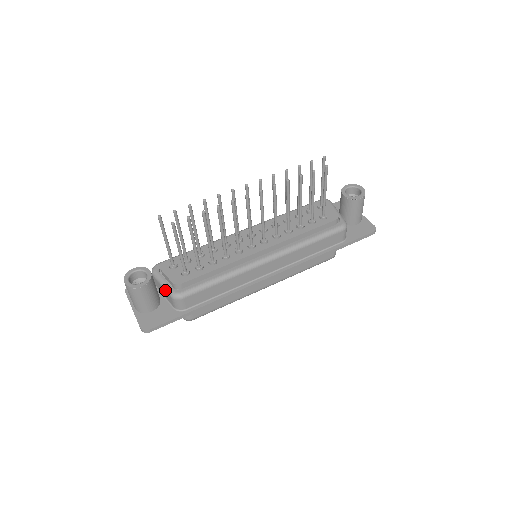
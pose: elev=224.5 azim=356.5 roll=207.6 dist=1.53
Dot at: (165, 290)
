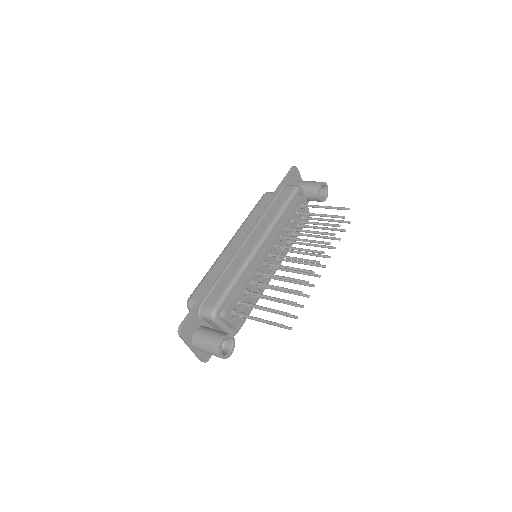
Dot at: (225, 332)
